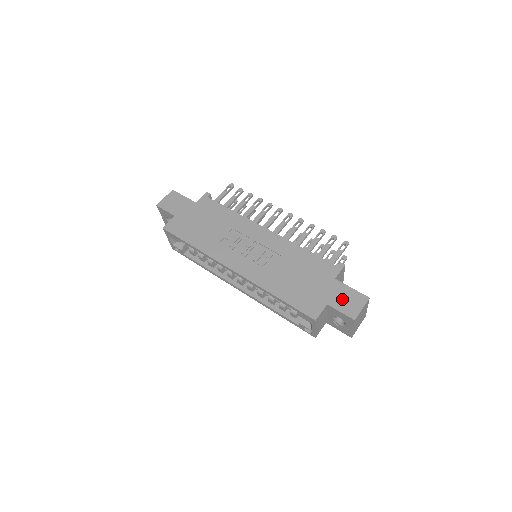
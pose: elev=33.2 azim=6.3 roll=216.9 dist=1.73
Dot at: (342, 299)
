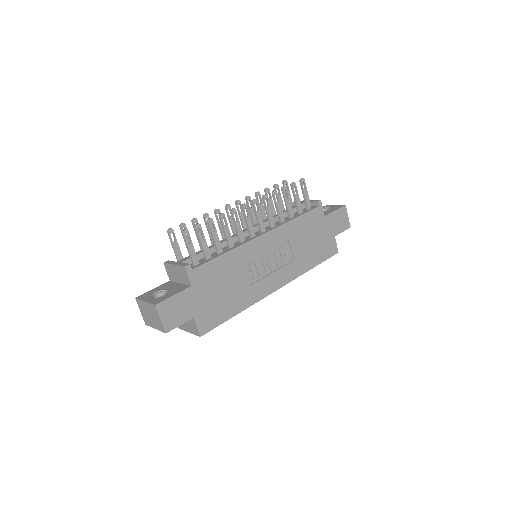
Dot at: (338, 224)
